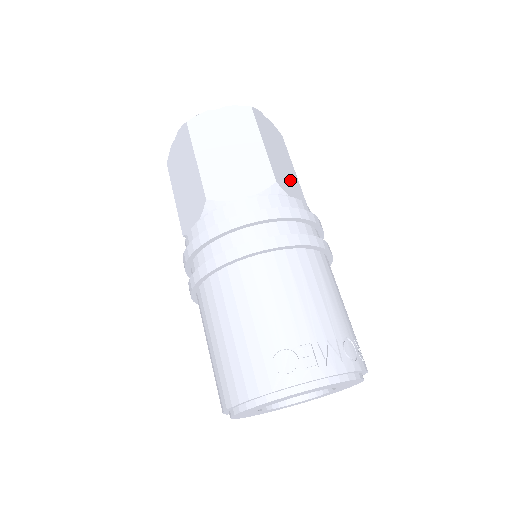
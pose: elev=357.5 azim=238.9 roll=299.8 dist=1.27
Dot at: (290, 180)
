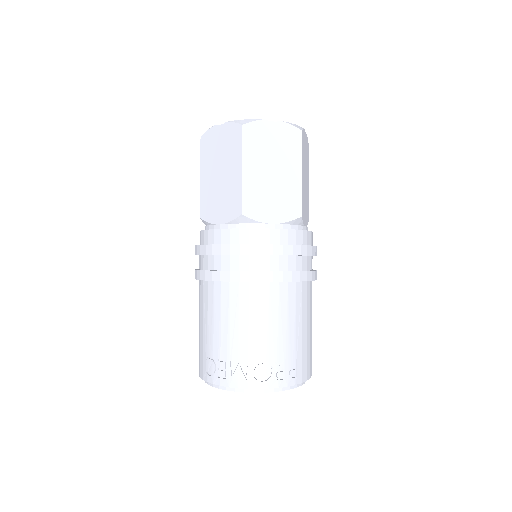
Dot at: (279, 197)
